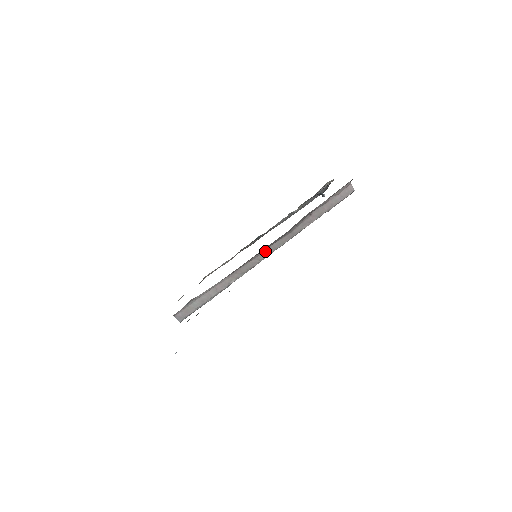
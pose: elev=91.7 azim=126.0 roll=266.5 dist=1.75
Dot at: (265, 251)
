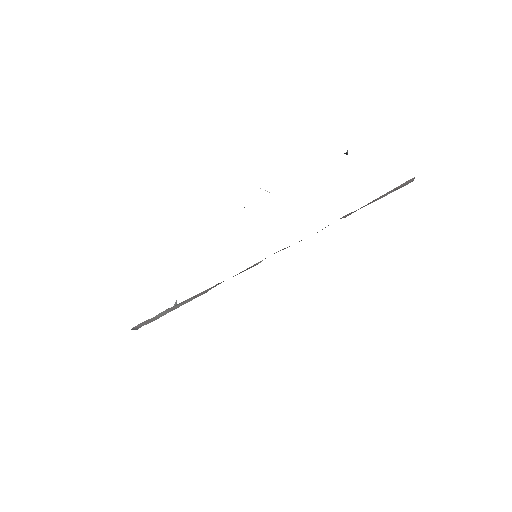
Dot at: occluded
